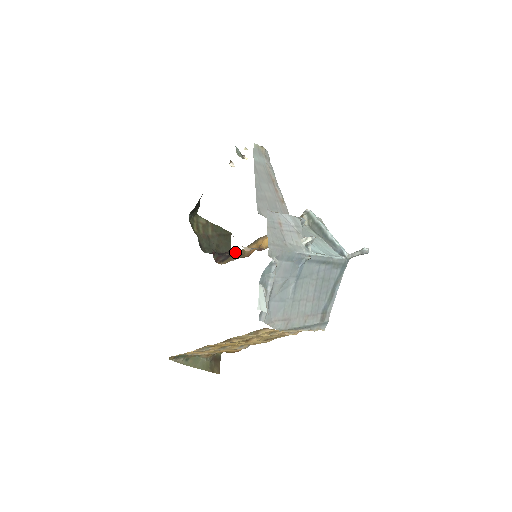
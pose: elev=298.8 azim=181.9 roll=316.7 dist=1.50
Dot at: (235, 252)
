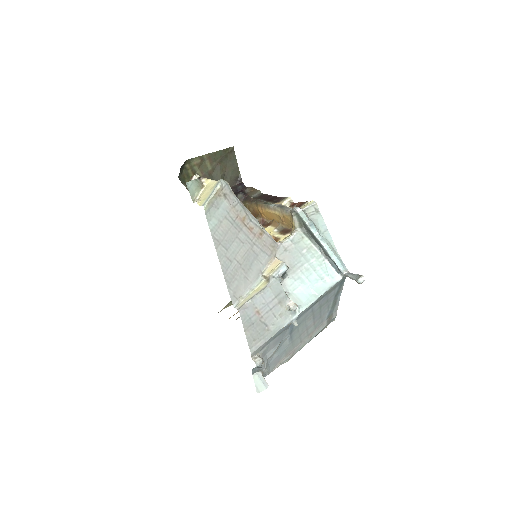
Dot at: (241, 201)
